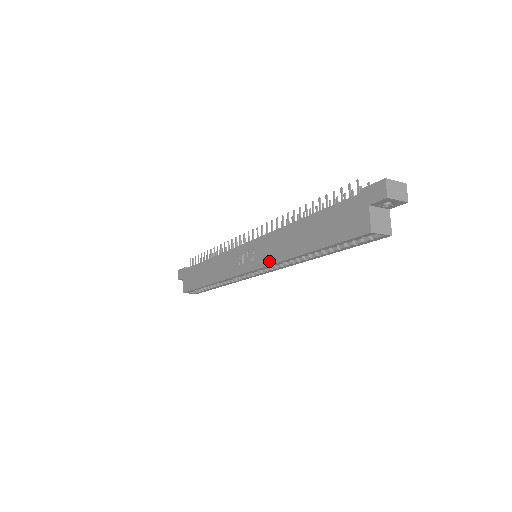
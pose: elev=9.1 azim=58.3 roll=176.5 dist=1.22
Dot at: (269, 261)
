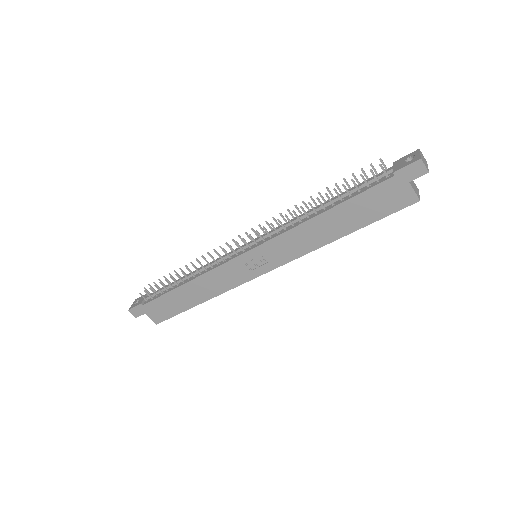
Dot at: (293, 257)
